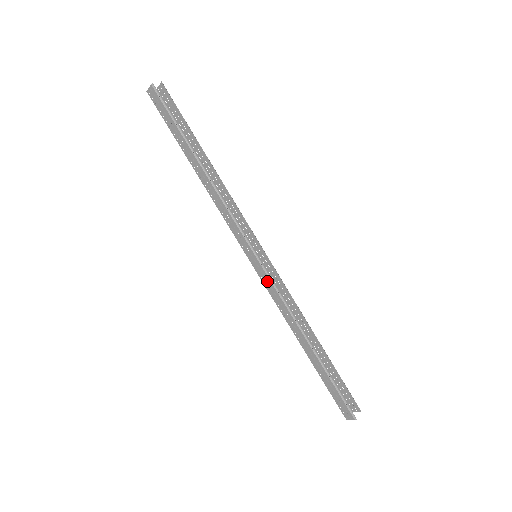
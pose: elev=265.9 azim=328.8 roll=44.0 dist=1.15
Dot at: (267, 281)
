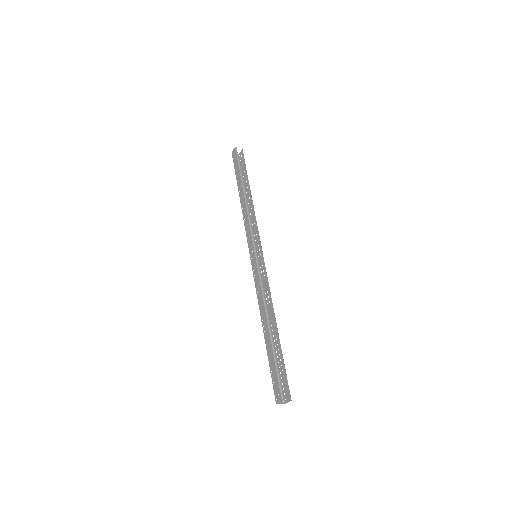
Dot at: (256, 272)
